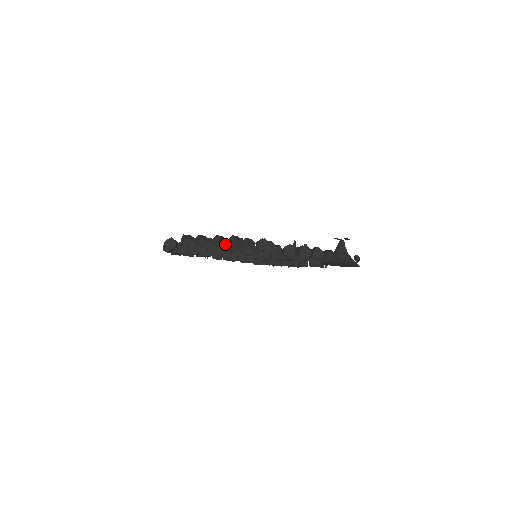
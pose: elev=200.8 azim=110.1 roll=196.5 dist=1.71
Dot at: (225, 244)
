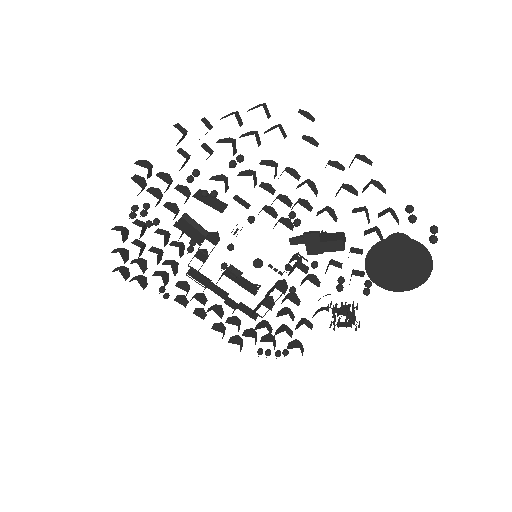
Dot at: (241, 125)
